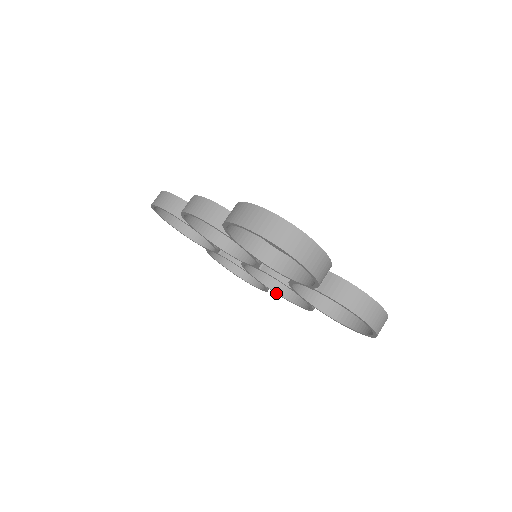
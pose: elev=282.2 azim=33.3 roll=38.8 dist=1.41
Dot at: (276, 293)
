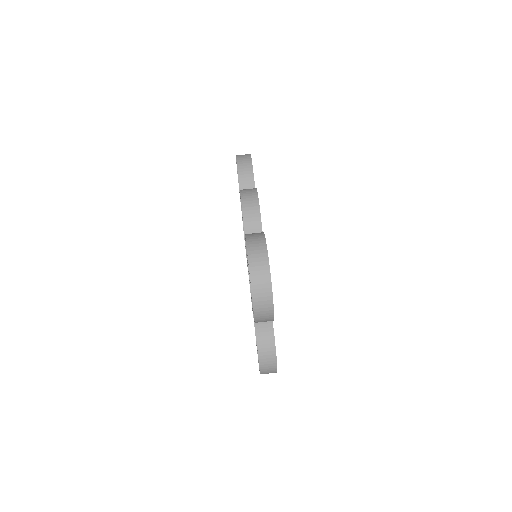
Dot at: (249, 281)
